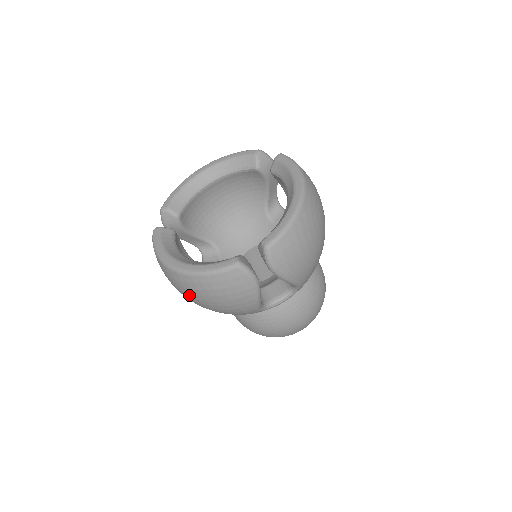
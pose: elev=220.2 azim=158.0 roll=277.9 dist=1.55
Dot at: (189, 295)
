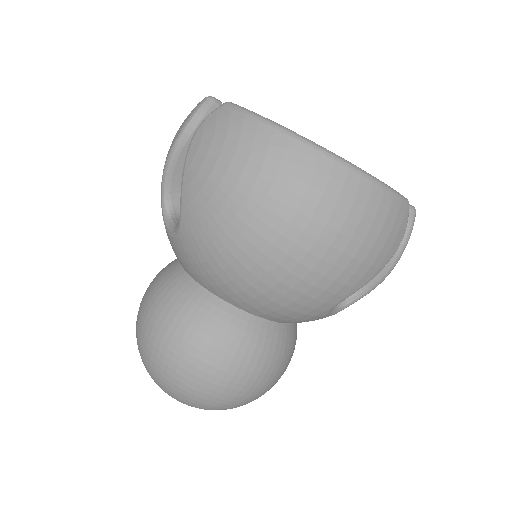
Dot at: (313, 210)
